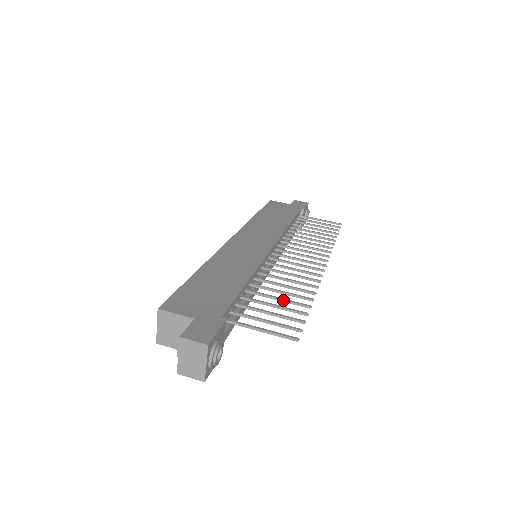
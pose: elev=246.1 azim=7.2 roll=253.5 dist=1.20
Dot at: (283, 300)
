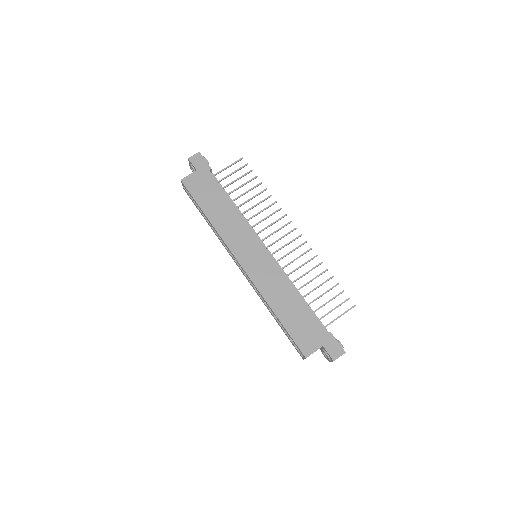
Dot at: occluded
